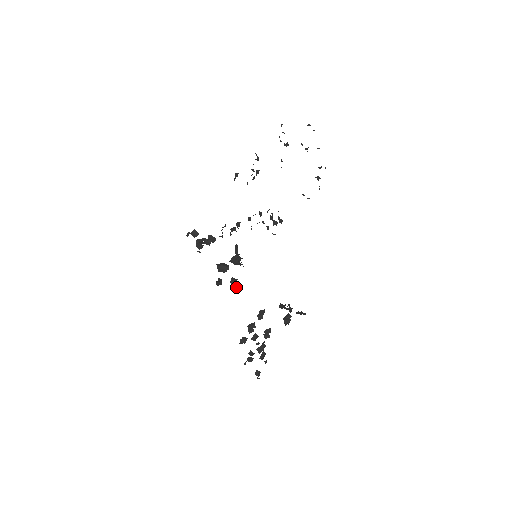
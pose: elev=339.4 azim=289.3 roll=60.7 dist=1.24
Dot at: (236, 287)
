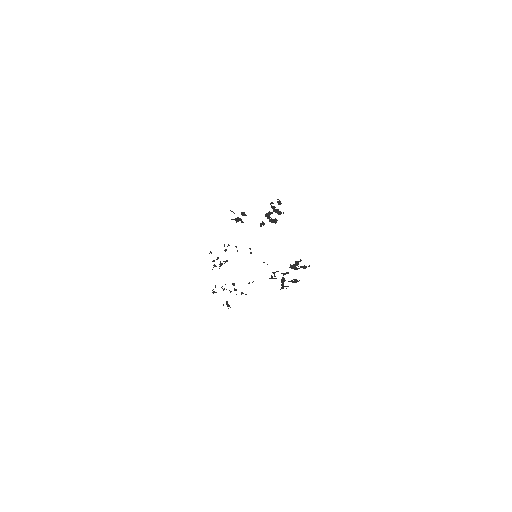
Dot at: occluded
